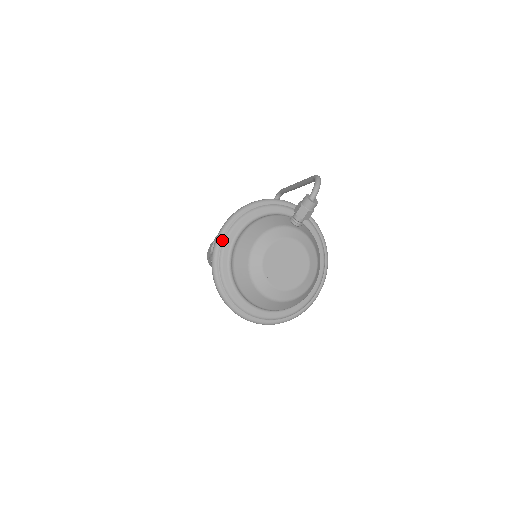
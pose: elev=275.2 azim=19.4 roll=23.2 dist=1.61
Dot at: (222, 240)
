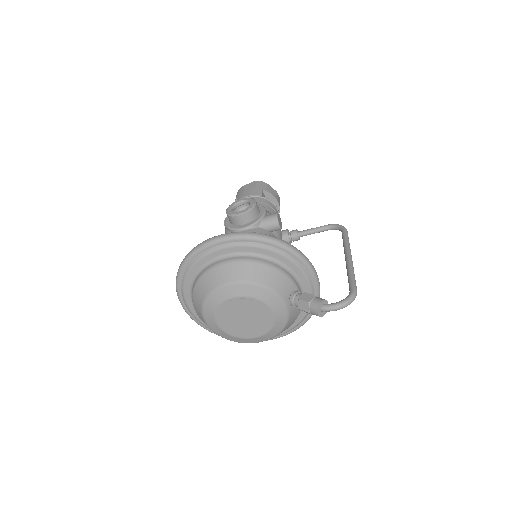
Dot at: (224, 243)
